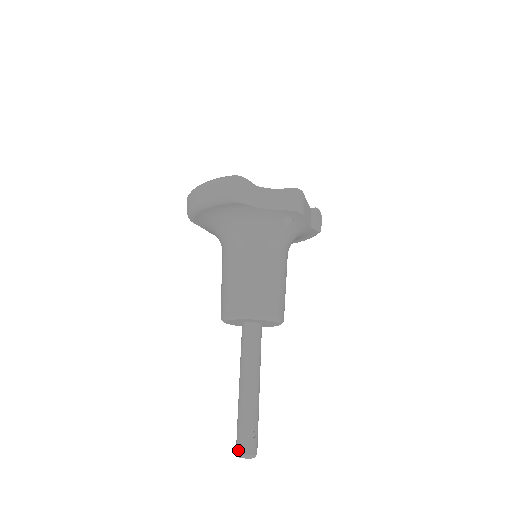
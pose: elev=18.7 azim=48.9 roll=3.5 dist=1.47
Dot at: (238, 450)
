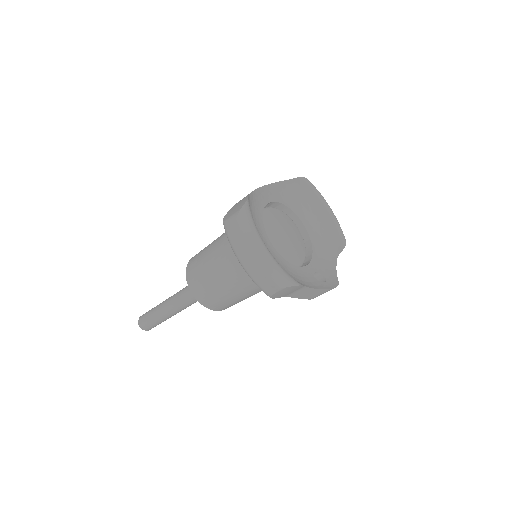
Dot at: (141, 326)
